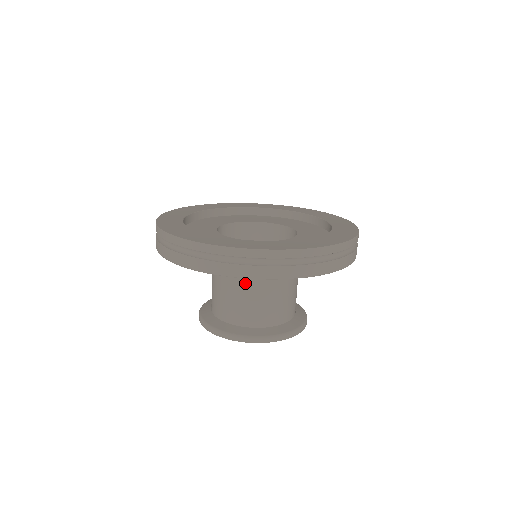
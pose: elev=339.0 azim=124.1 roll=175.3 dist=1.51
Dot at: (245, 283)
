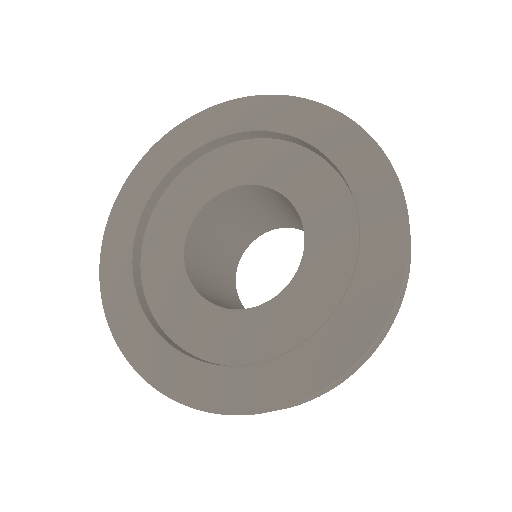
Dot at: occluded
